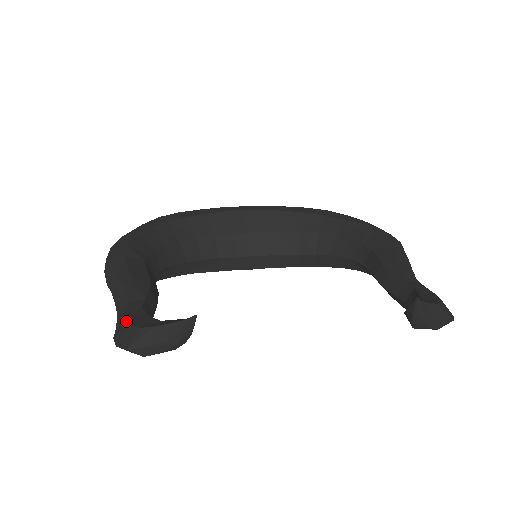
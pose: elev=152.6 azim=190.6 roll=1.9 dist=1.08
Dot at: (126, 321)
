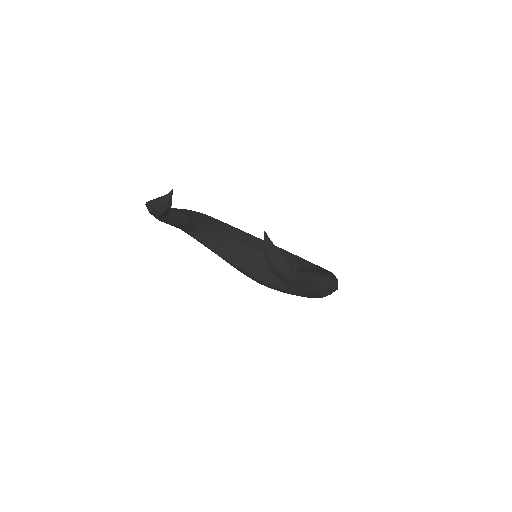
Dot at: occluded
